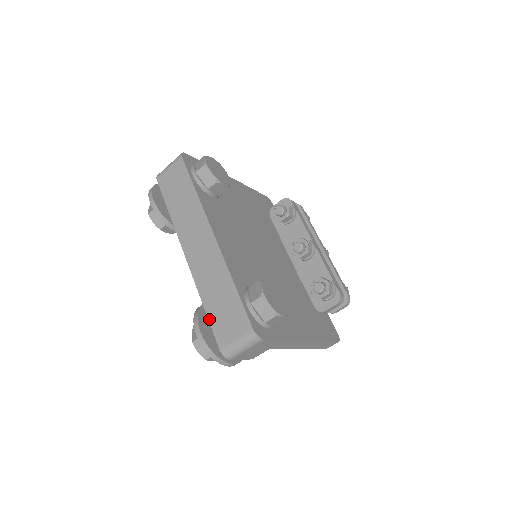
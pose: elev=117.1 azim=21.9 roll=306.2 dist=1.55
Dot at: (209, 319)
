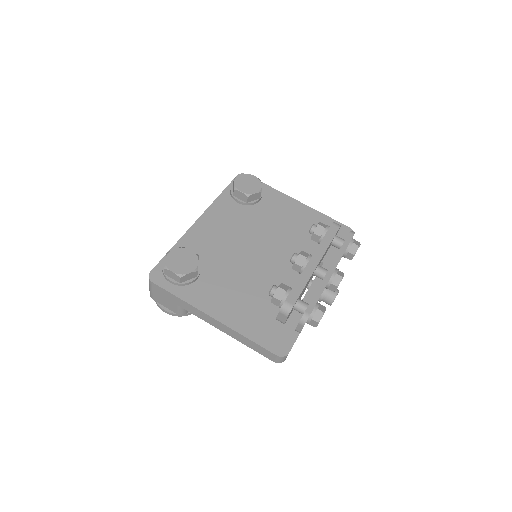
Dot at: occluded
